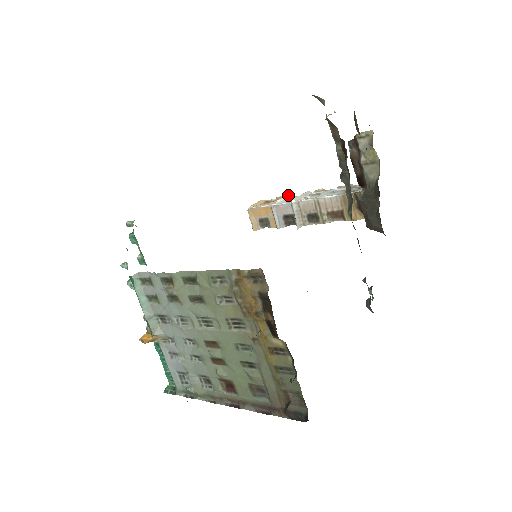
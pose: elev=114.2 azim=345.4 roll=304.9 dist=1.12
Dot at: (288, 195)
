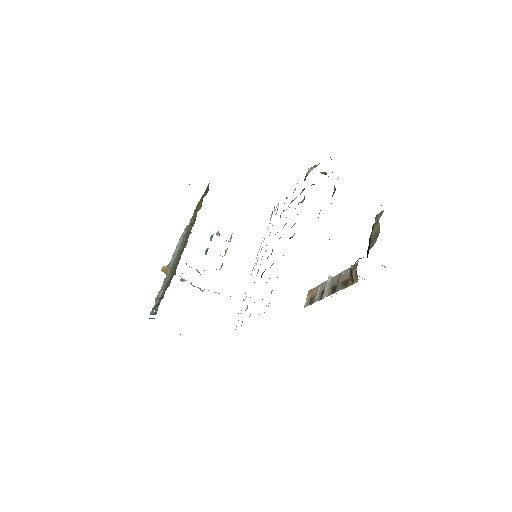
Dot at: occluded
